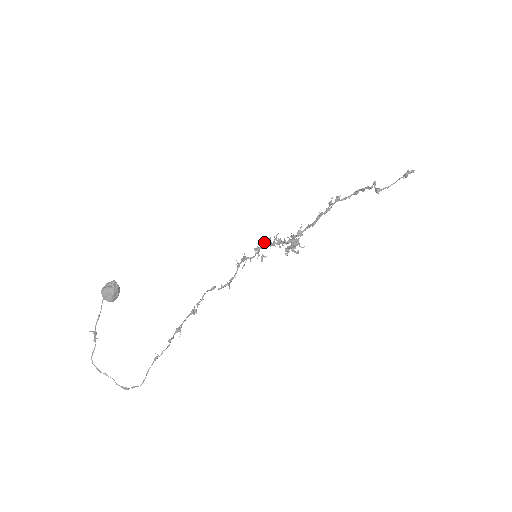
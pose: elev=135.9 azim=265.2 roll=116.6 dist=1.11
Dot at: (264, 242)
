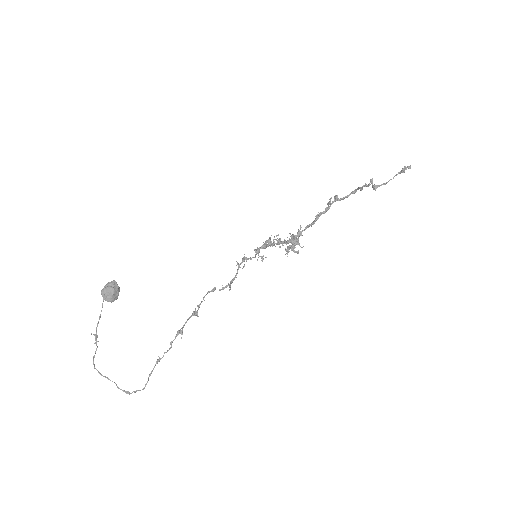
Dot at: (264, 243)
